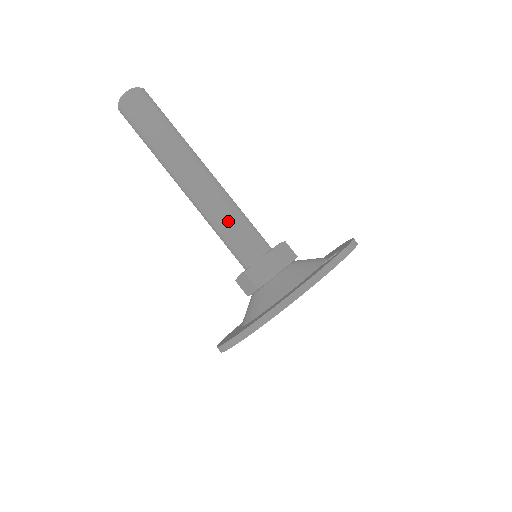
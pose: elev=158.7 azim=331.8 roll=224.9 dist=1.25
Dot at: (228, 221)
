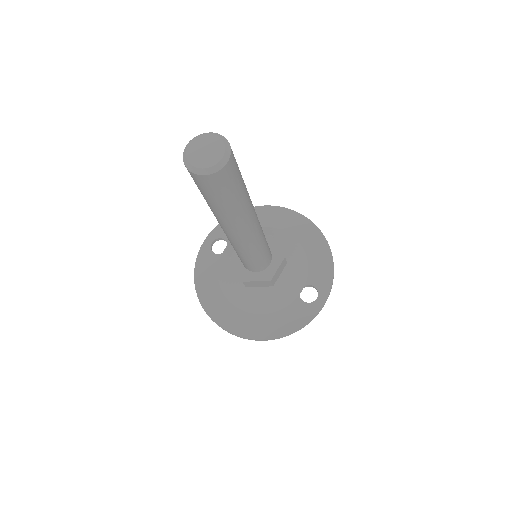
Dot at: (250, 257)
